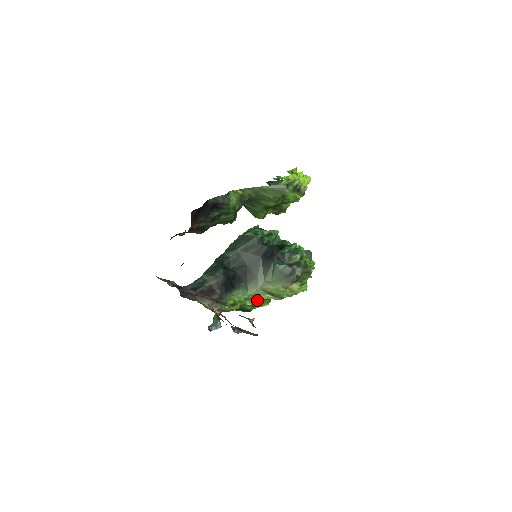
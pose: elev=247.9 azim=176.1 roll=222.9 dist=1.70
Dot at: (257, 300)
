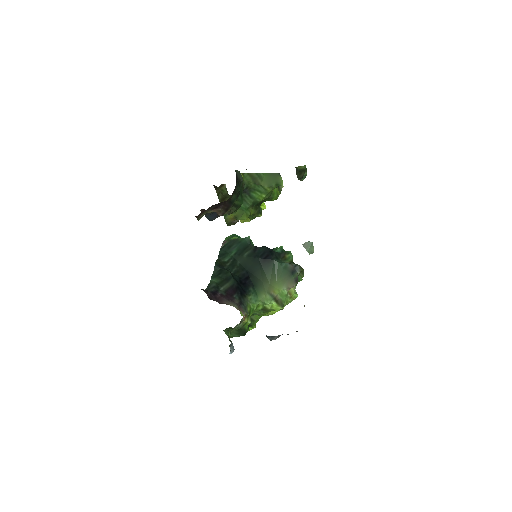
Dot at: occluded
